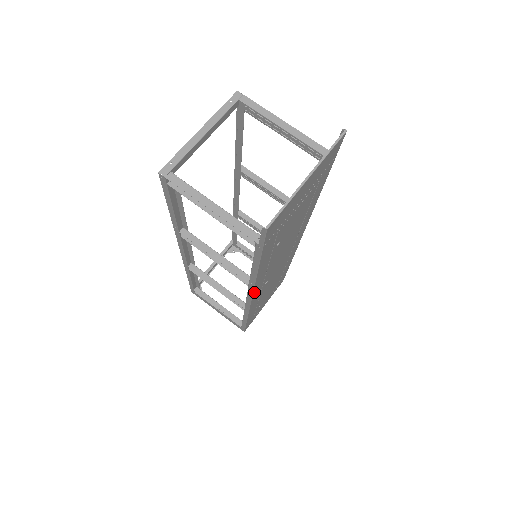
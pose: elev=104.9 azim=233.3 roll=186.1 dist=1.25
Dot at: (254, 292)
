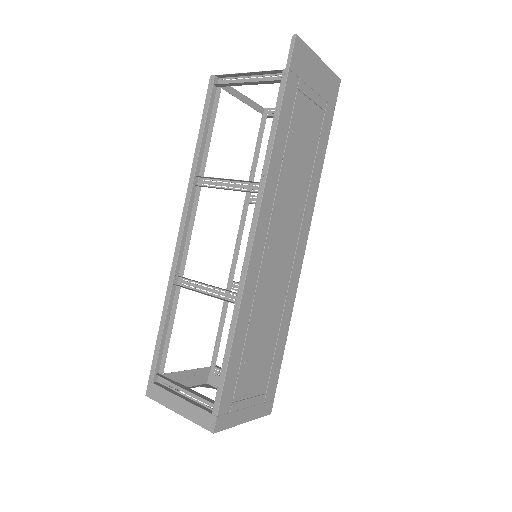
Dot at: (261, 212)
